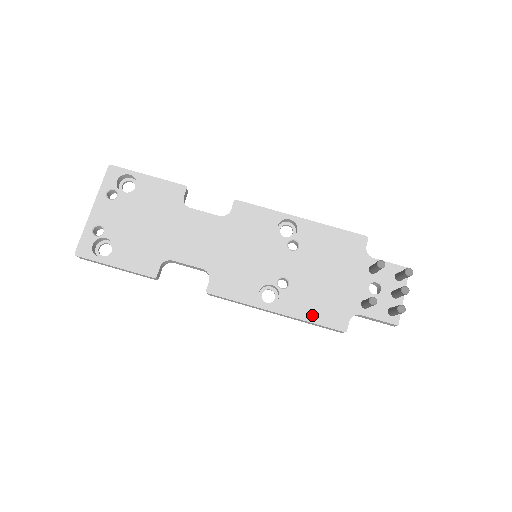
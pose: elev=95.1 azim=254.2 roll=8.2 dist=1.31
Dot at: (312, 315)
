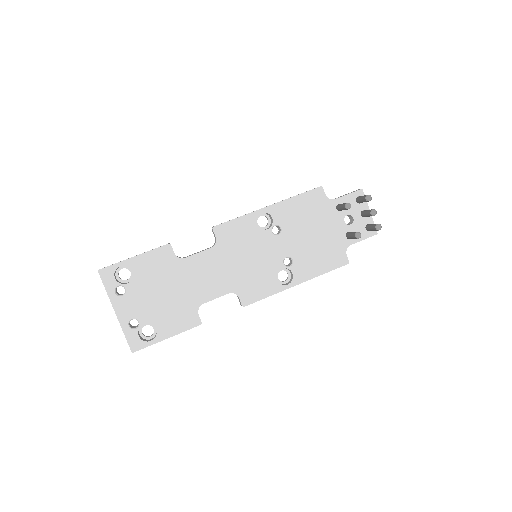
Dot at: (321, 269)
